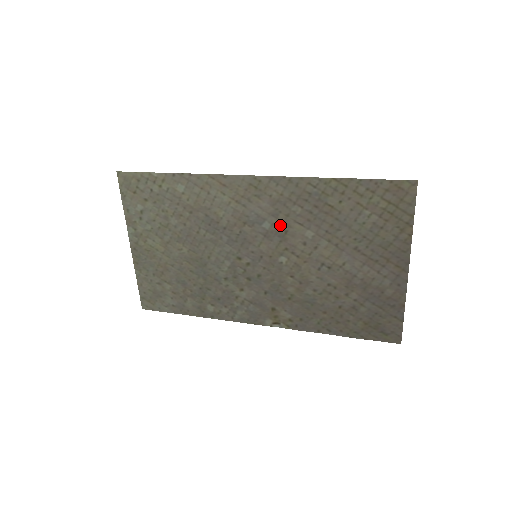
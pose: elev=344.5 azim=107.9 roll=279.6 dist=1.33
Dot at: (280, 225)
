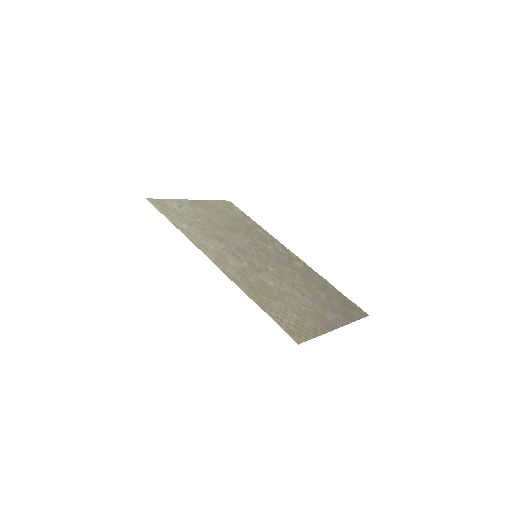
Dot at: (252, 270)
